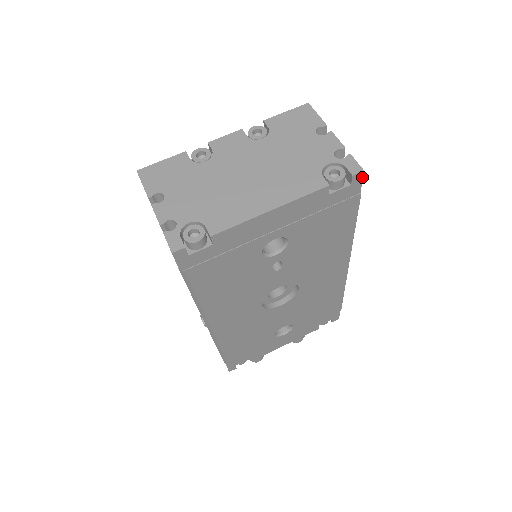
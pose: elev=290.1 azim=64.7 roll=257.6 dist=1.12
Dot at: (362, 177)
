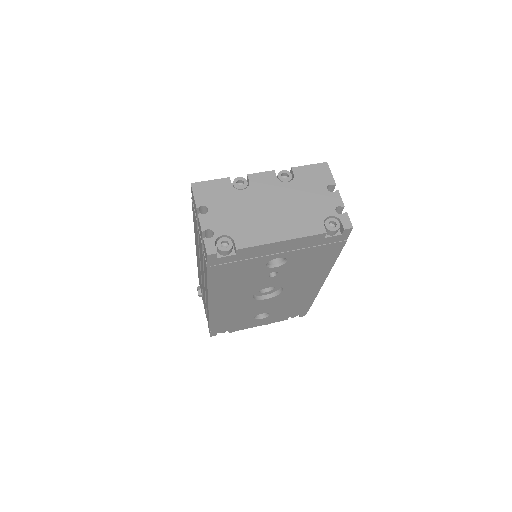
Dot at: occluded
